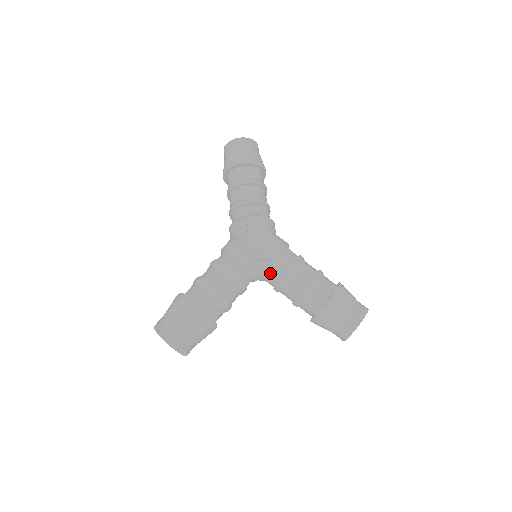
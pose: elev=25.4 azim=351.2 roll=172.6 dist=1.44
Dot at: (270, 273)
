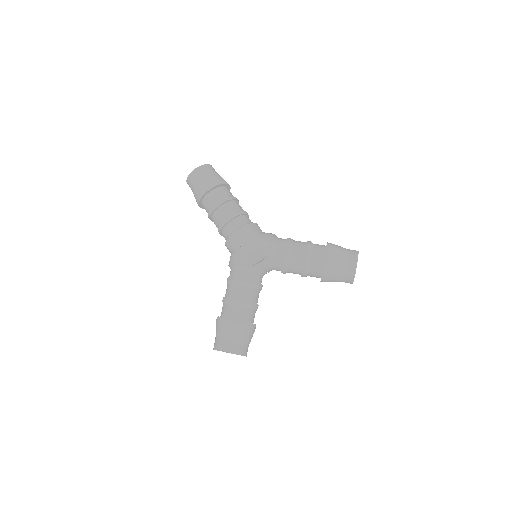
Dot at: (272, 265)
